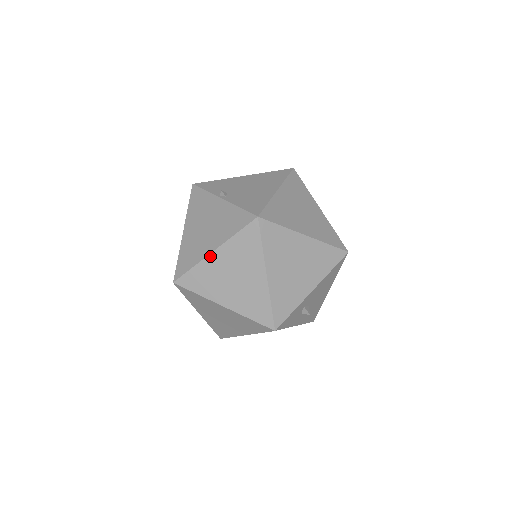
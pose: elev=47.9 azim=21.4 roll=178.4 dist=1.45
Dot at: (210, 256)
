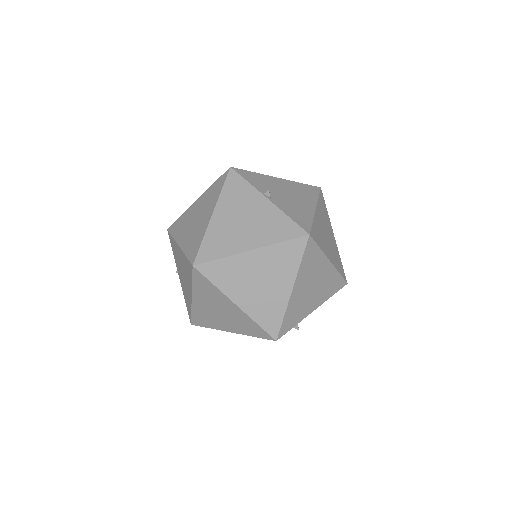
Dot at: (245, 254)
